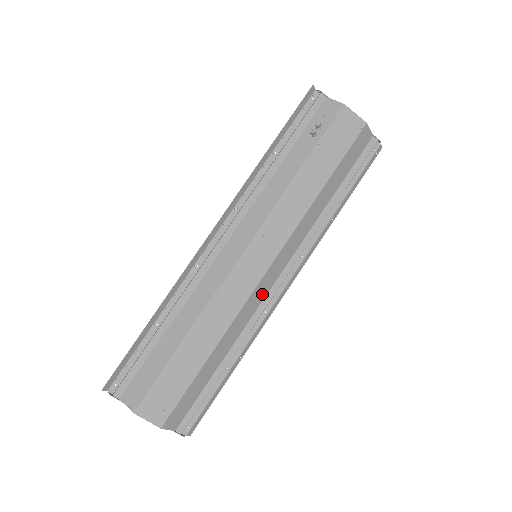
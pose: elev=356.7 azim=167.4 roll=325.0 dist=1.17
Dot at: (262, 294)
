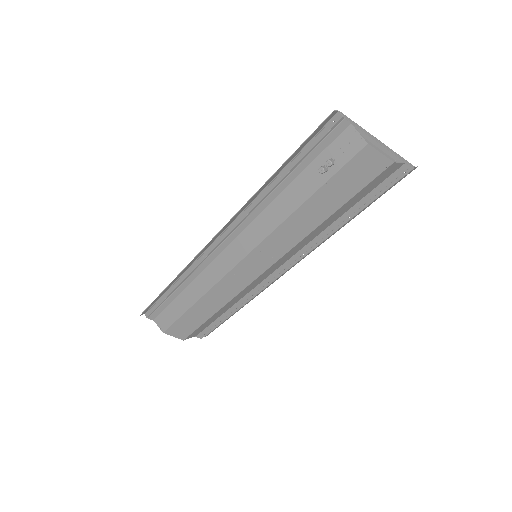
Dot at: (261, 280)
